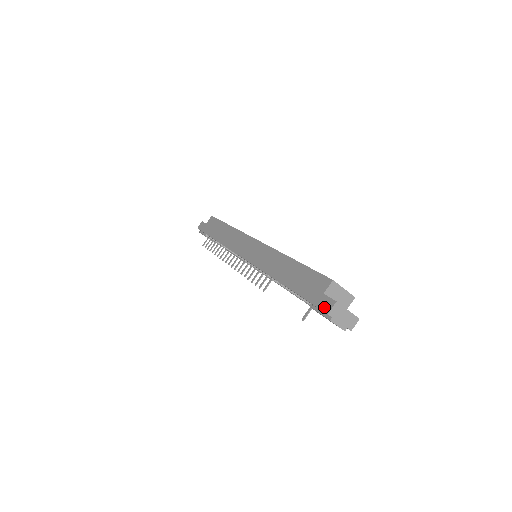
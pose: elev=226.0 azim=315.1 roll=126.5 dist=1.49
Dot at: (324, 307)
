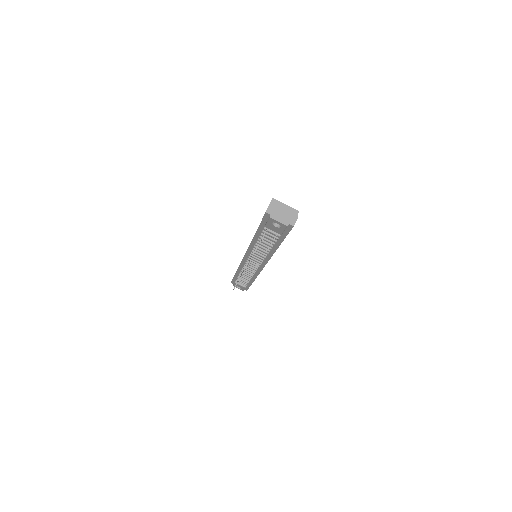
Dot at: occluded
